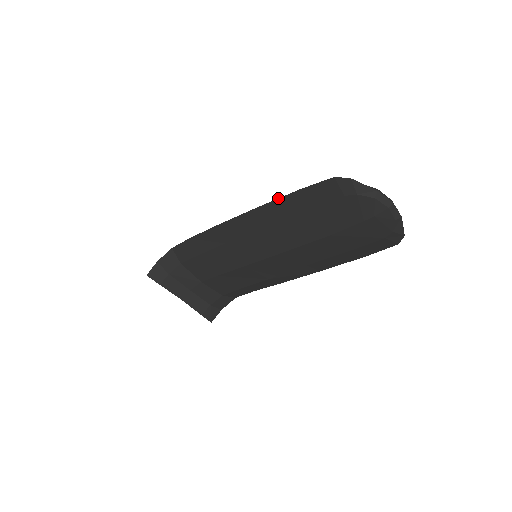
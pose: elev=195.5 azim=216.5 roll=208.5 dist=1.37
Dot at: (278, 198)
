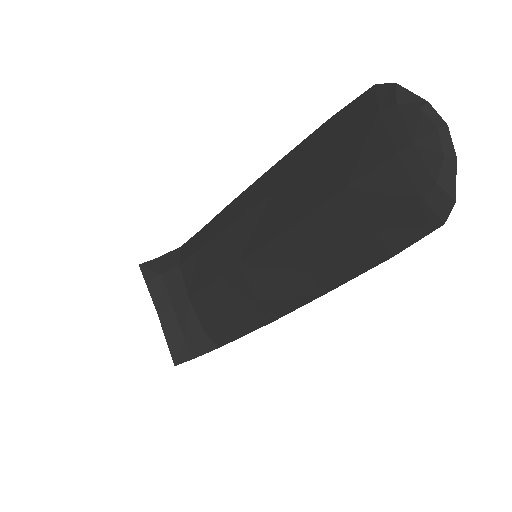
Dot at: (302, 141)
